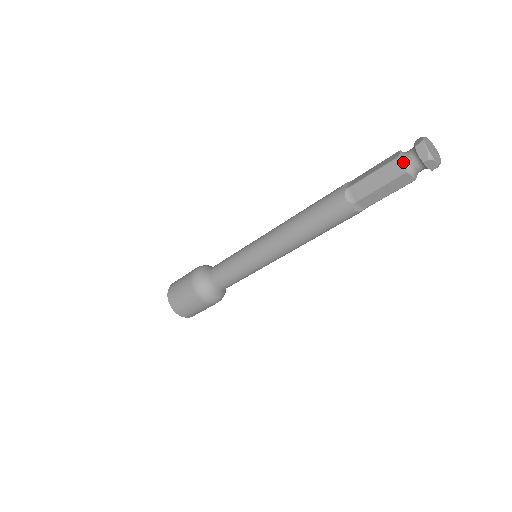
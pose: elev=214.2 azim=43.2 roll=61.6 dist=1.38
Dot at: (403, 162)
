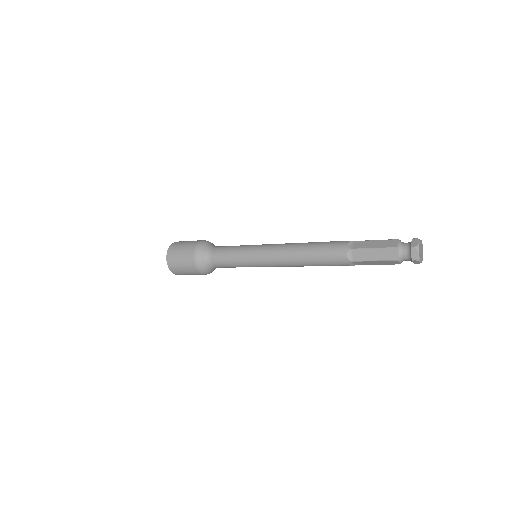
Dot at: (400, 262)
